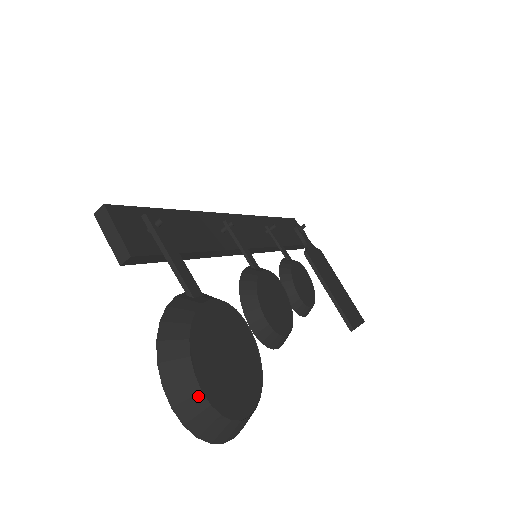
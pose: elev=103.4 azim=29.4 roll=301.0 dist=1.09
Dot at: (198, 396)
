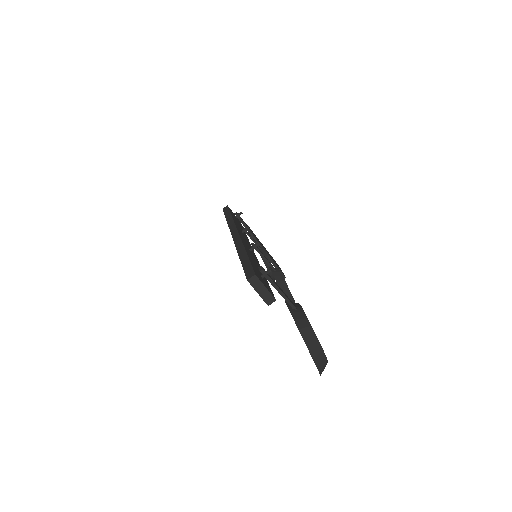
Dot at: (324, 358)
